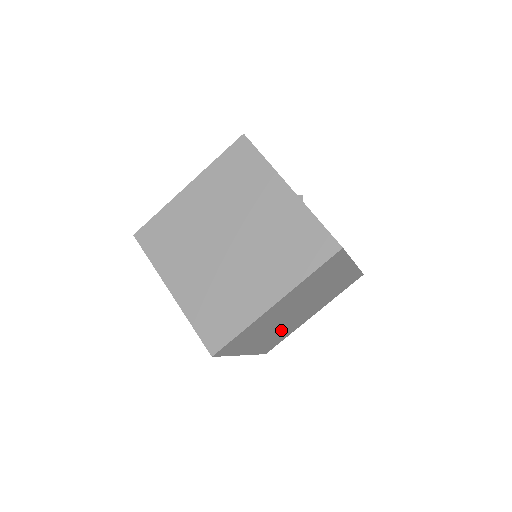
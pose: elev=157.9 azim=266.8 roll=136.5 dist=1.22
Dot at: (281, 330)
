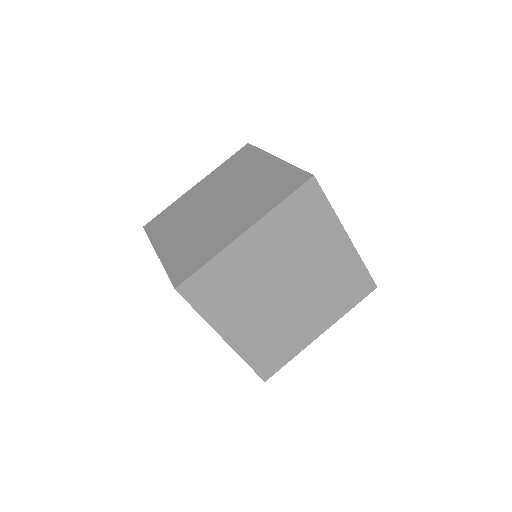
Dot at: (274, 326)
